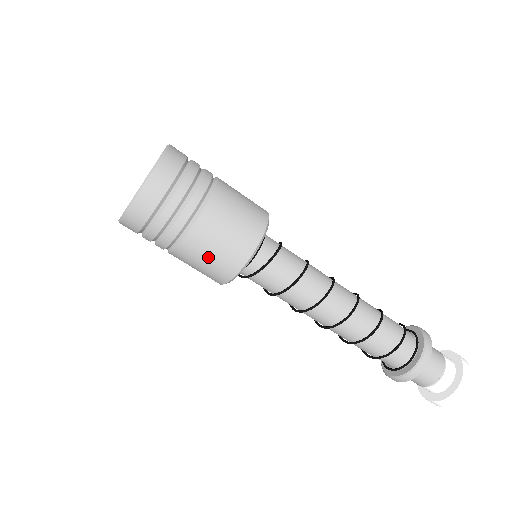
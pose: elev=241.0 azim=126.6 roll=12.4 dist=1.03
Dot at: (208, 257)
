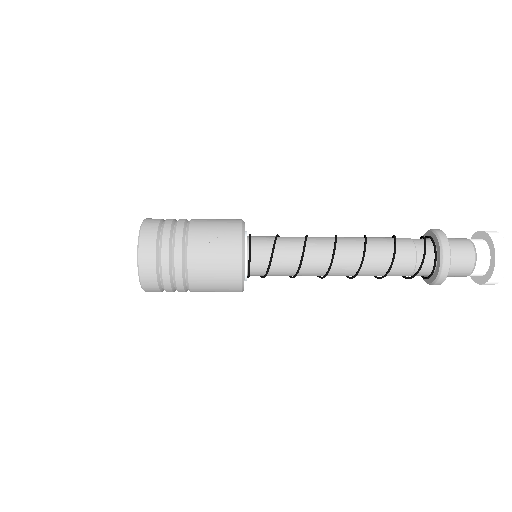
Dot at: occluded
